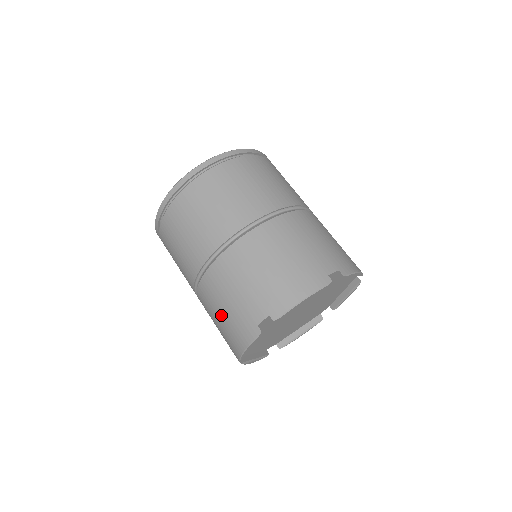
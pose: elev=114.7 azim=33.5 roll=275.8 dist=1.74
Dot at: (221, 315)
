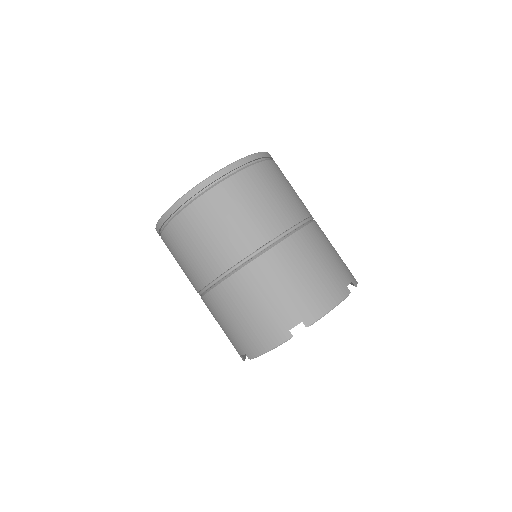
Dot at: occluded
